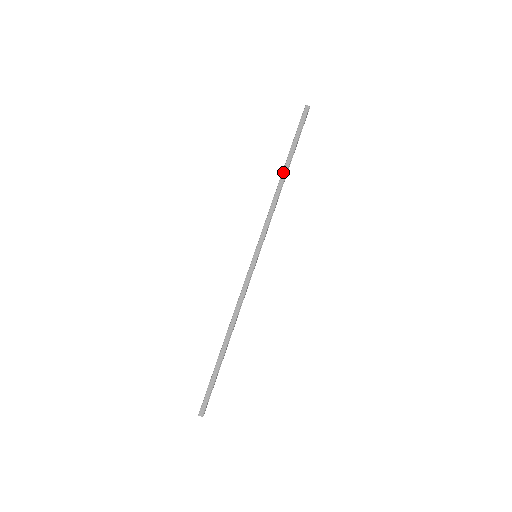
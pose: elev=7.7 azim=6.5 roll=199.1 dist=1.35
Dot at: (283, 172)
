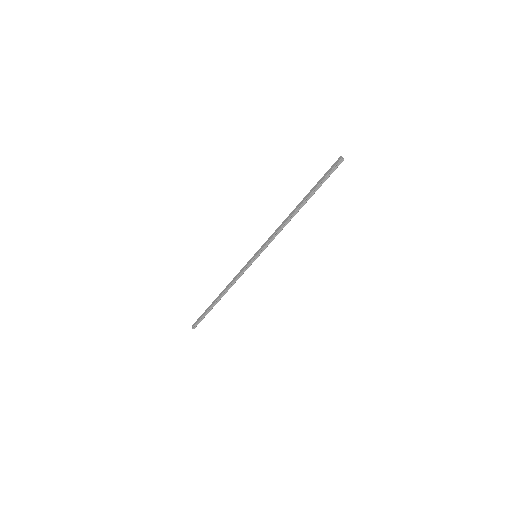
Dot at: (298, 205)
